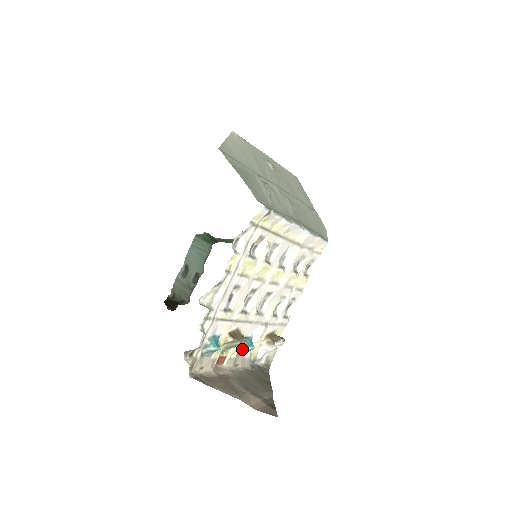
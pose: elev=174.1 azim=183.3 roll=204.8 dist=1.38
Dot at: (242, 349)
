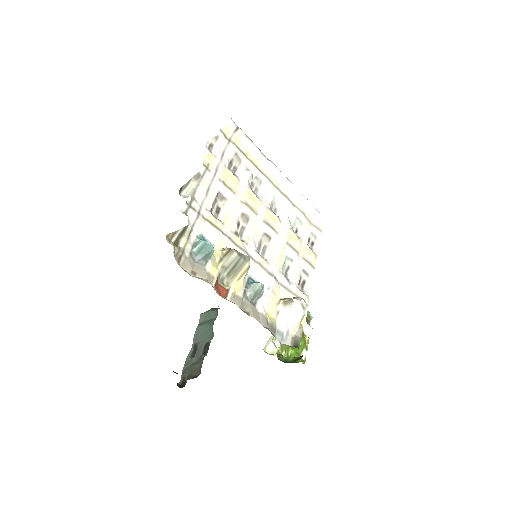
Dot at: (249, 289)
